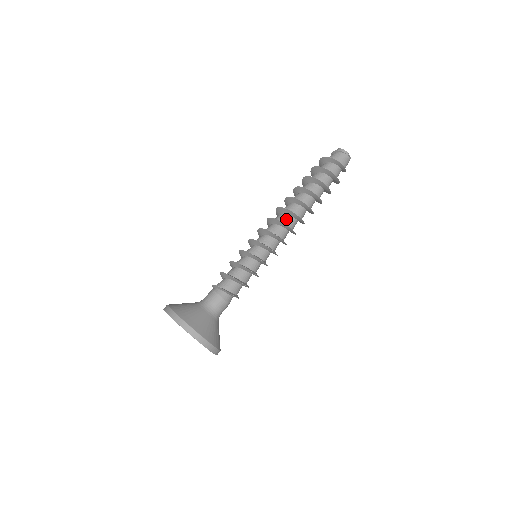
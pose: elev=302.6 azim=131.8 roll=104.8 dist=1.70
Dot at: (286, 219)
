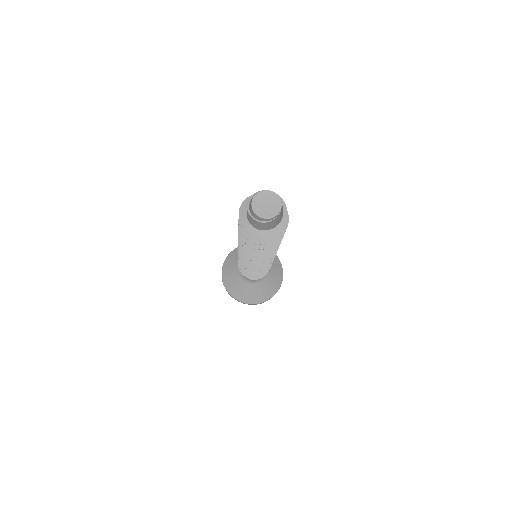
Dot at: occluded
